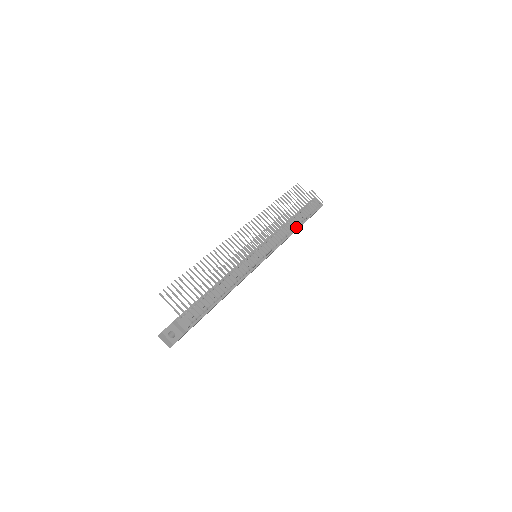
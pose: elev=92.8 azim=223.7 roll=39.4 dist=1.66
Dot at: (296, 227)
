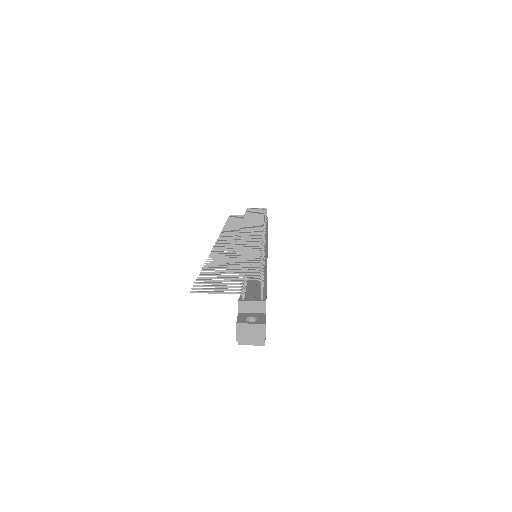
Dot at: occluded
